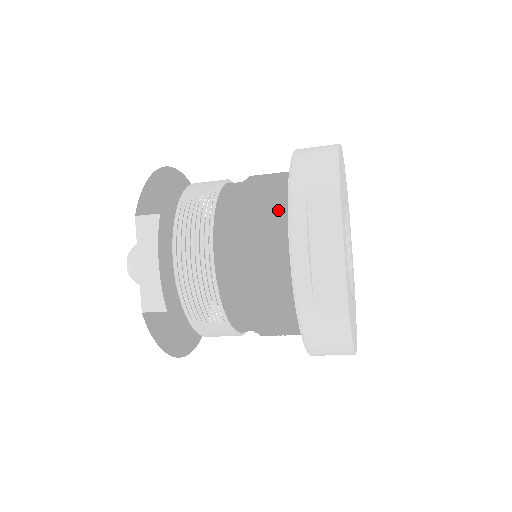
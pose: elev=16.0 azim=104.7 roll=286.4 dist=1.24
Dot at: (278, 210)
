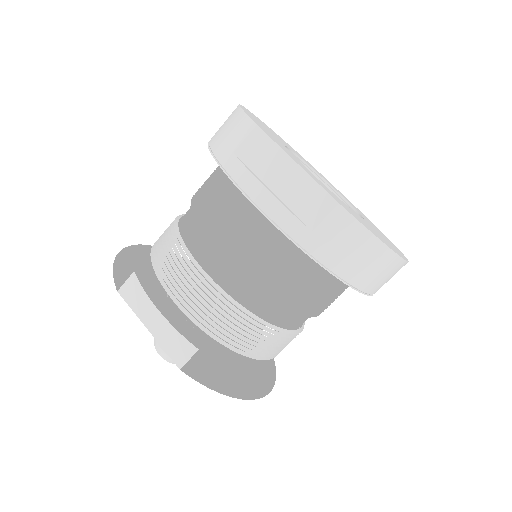
Dot at: (226, 188)
